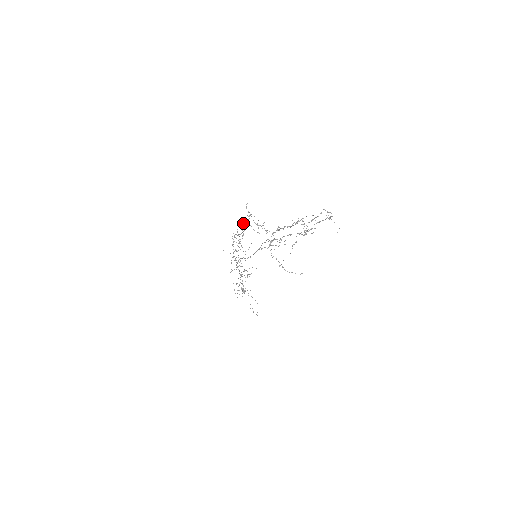
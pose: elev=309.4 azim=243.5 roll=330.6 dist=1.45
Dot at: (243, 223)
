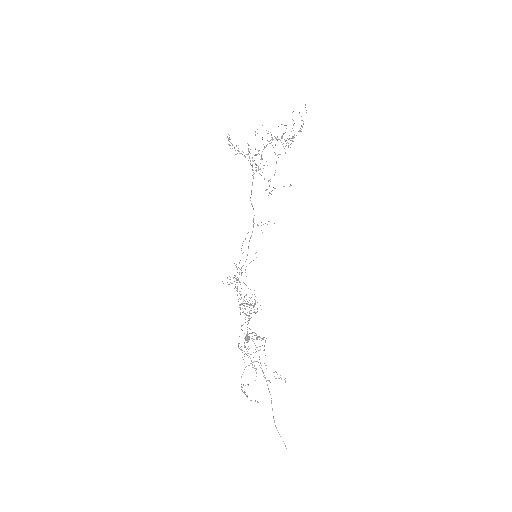
Dot at: occluded
